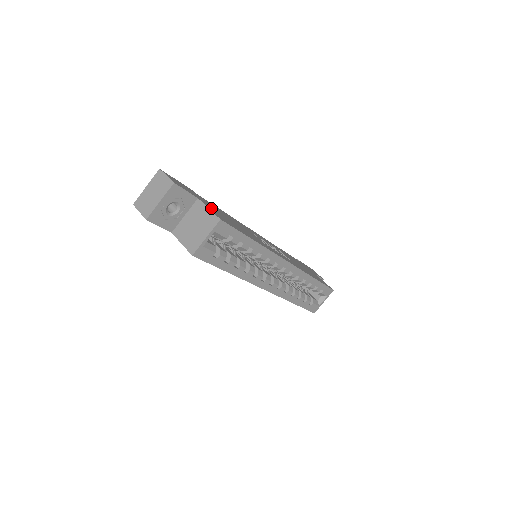
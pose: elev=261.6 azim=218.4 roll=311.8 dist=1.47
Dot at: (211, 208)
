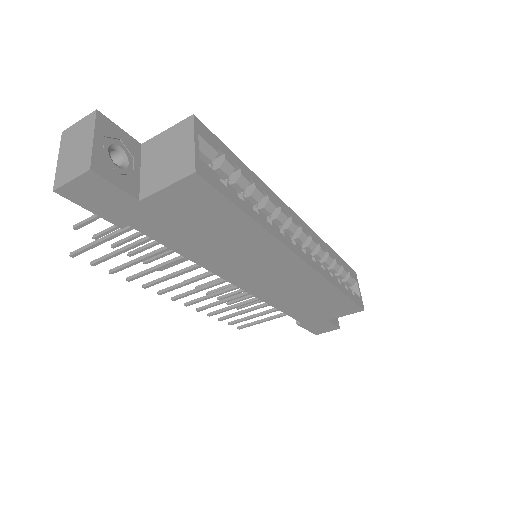
Dot at: occluded
